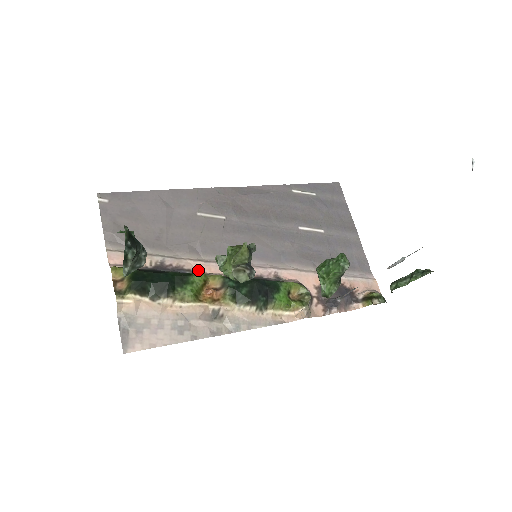
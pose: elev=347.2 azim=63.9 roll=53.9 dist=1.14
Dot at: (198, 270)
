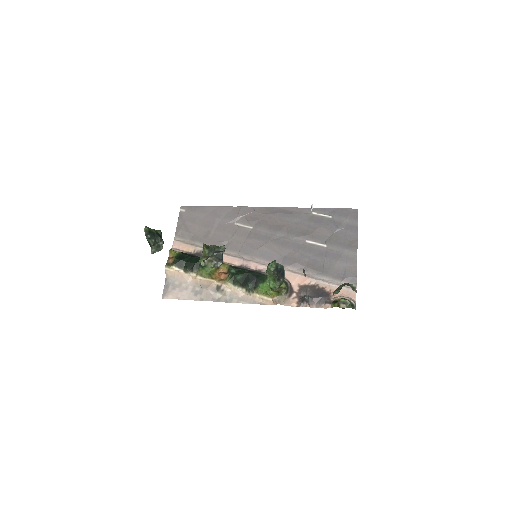
Dot at: occluded
